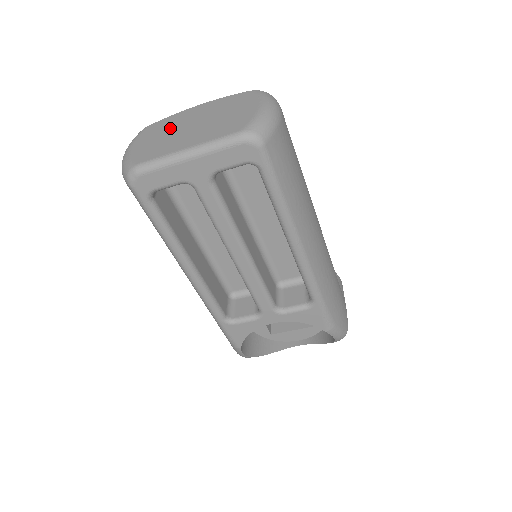
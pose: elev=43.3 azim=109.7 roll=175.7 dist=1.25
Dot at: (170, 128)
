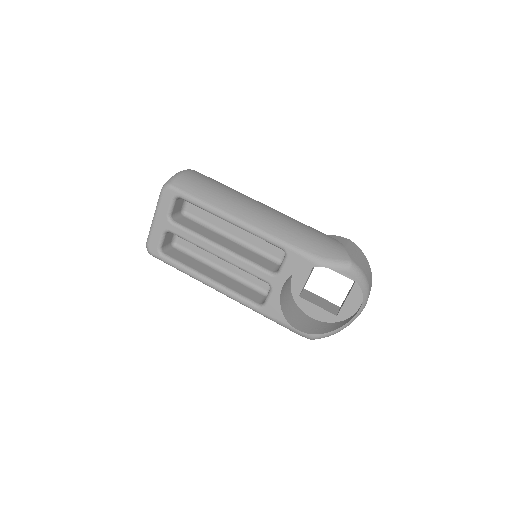
Dot at: occluded
